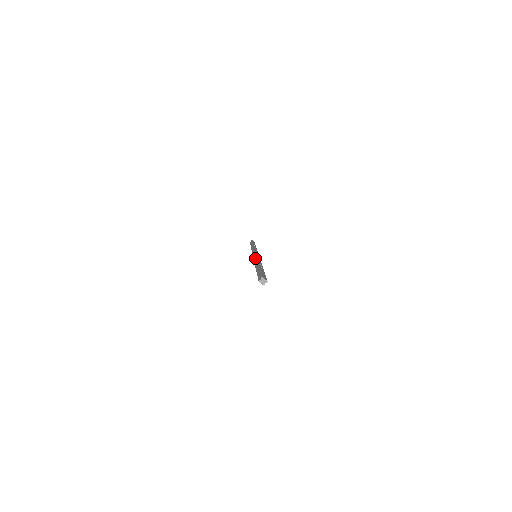
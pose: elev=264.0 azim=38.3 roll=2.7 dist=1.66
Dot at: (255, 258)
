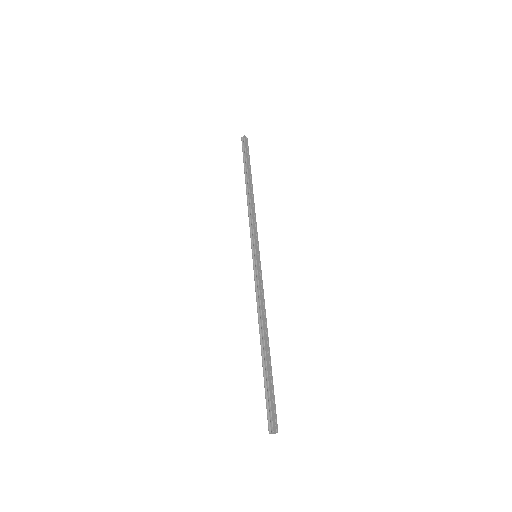
Dot at: (257, 287)
